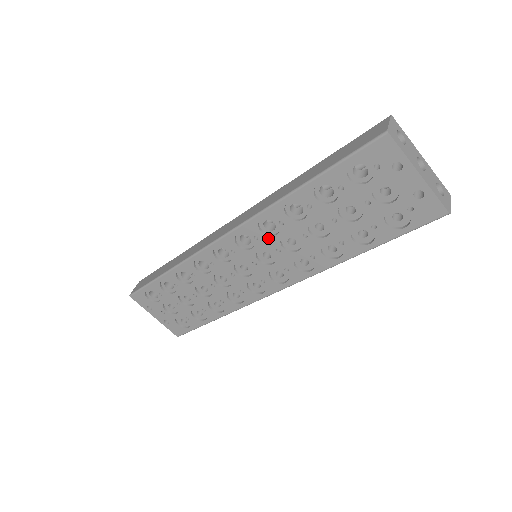
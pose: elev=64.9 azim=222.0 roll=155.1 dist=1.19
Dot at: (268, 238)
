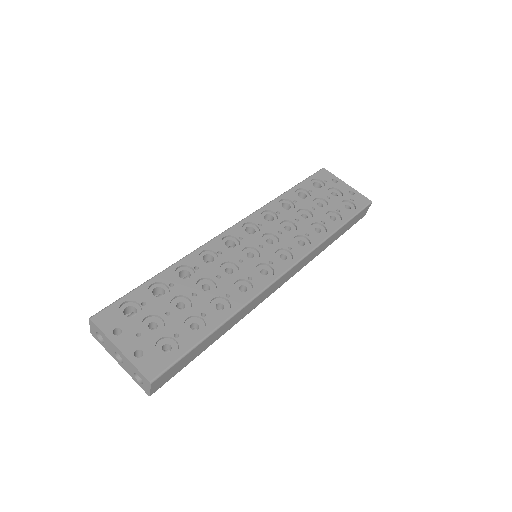
Dot at: (270, 224)
